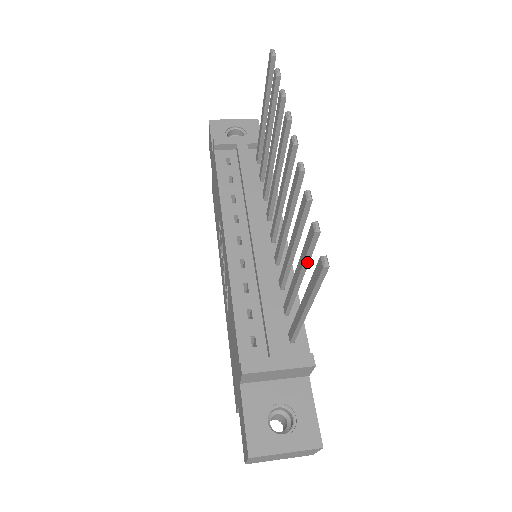
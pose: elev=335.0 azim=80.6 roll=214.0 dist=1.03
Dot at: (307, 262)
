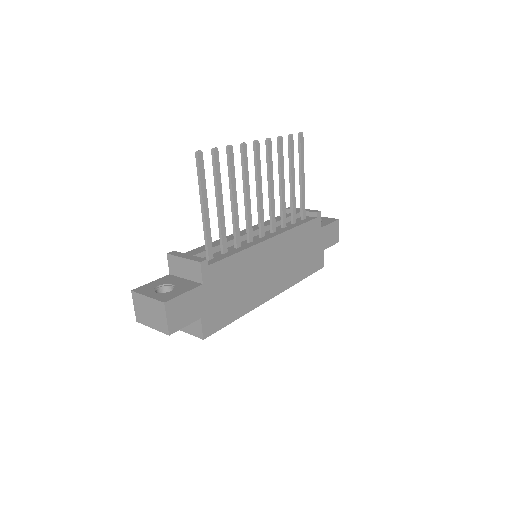
Dot at: (216, 182)
